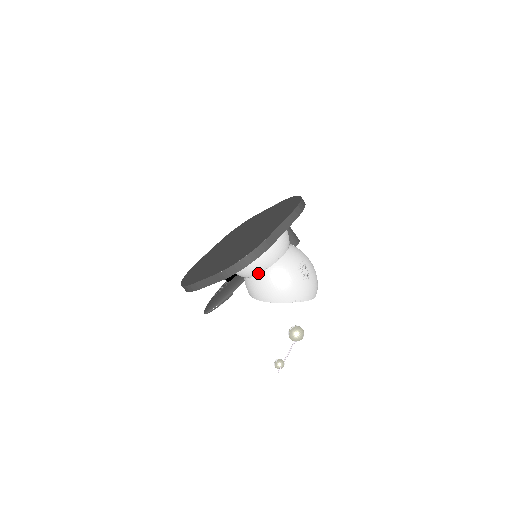
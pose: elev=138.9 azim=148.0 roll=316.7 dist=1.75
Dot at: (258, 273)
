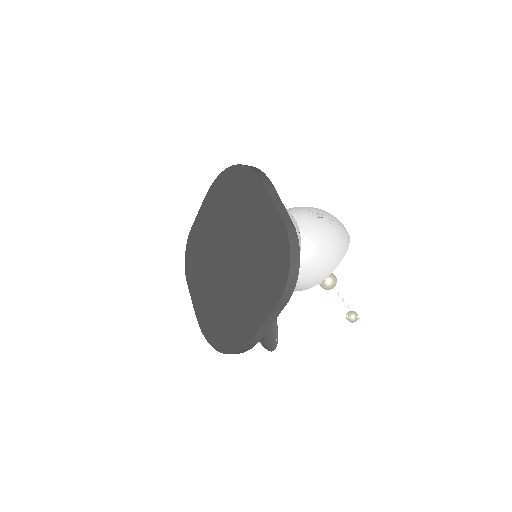
Dot at: occluded
